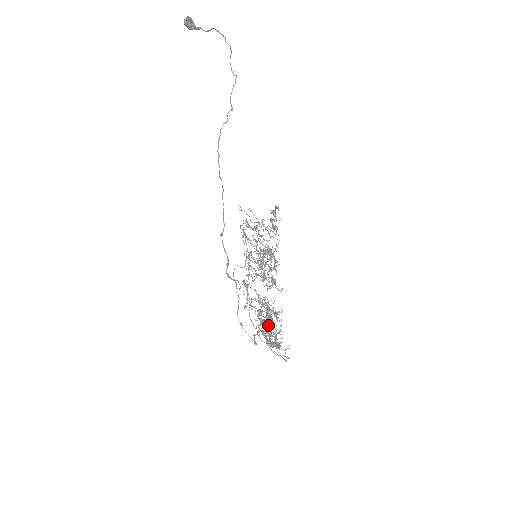
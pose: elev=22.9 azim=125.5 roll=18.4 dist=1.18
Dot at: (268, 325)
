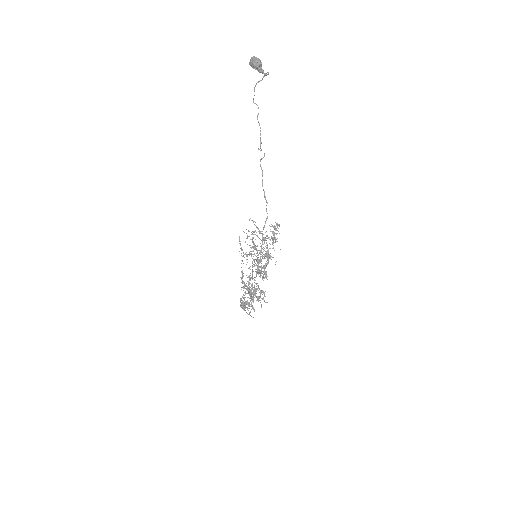
Dot at: occluded
